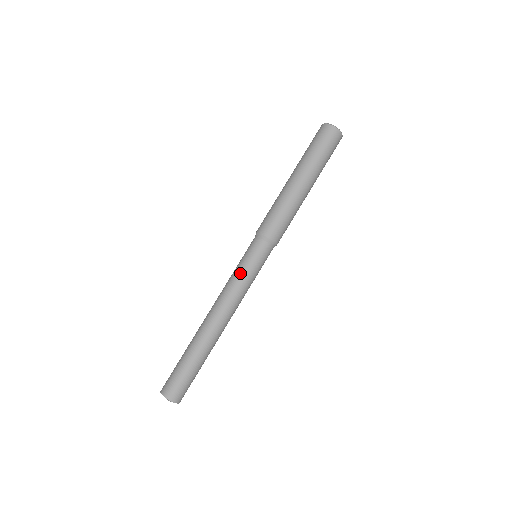
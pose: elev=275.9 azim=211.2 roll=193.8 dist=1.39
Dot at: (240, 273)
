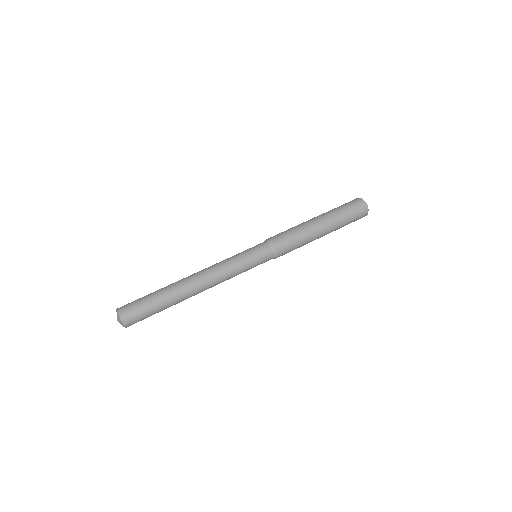
Dot at: (238, 258)
